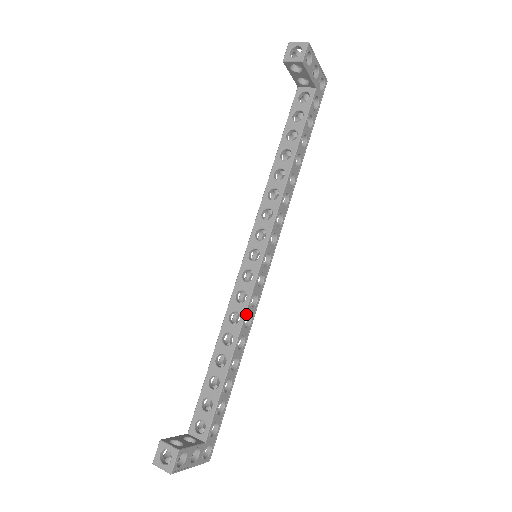
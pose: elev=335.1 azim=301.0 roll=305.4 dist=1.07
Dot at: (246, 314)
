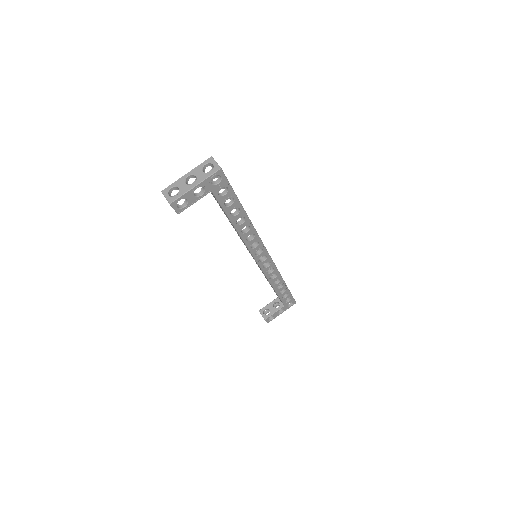
Dot at: (268, 277)
